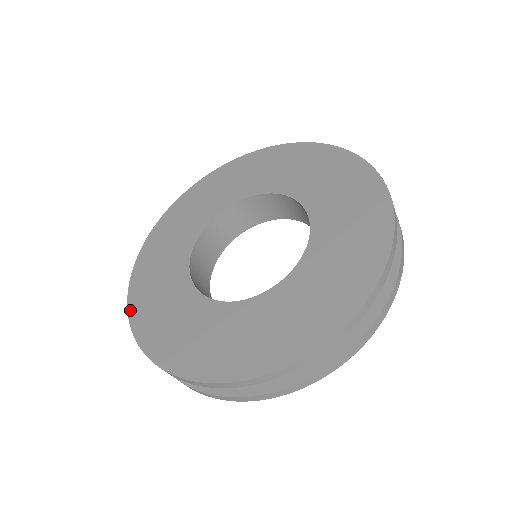
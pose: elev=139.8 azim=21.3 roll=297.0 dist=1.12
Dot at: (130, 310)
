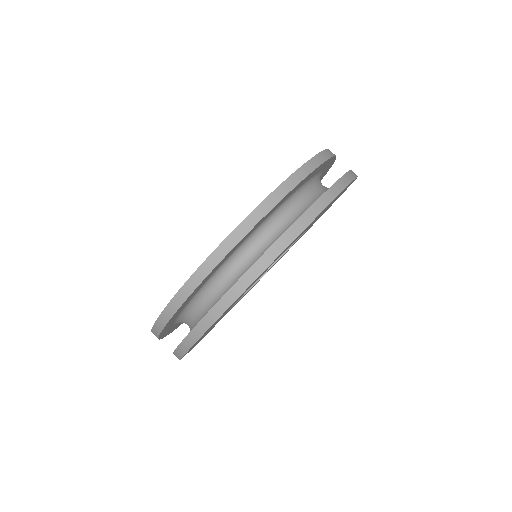
Dot at: occluded
